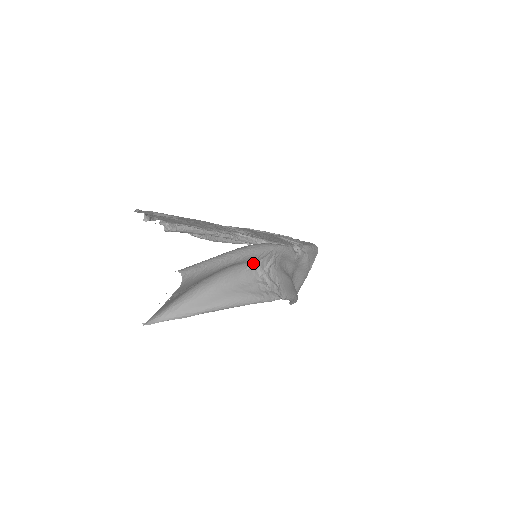
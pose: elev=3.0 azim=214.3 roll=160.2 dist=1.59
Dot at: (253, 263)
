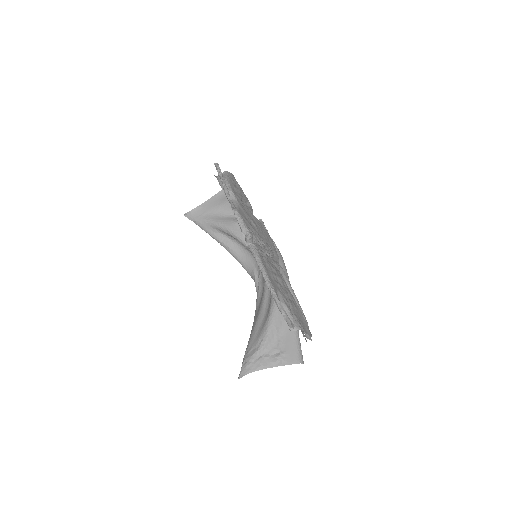
Dot at: occluded
